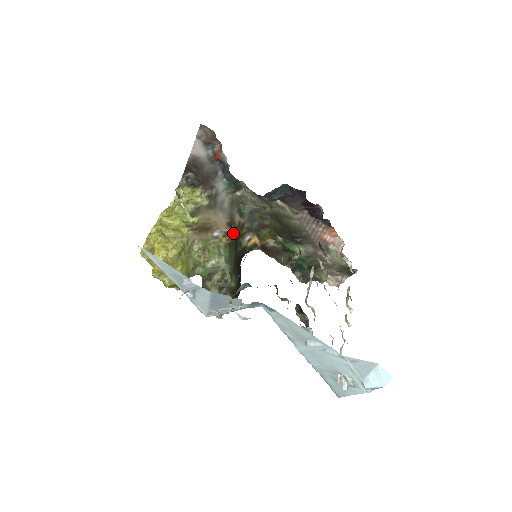
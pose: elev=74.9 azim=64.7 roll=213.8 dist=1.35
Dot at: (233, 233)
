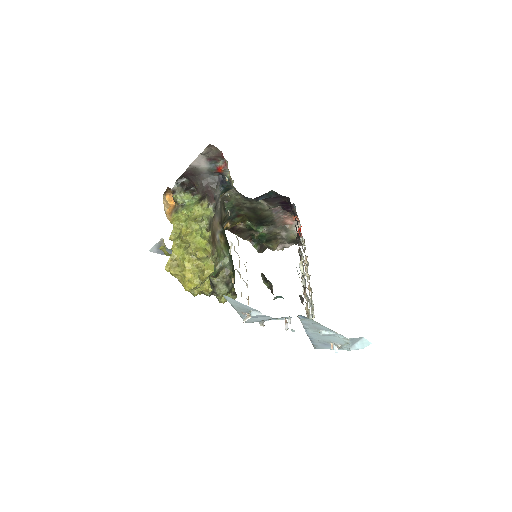
Dot at: (223, 230)
